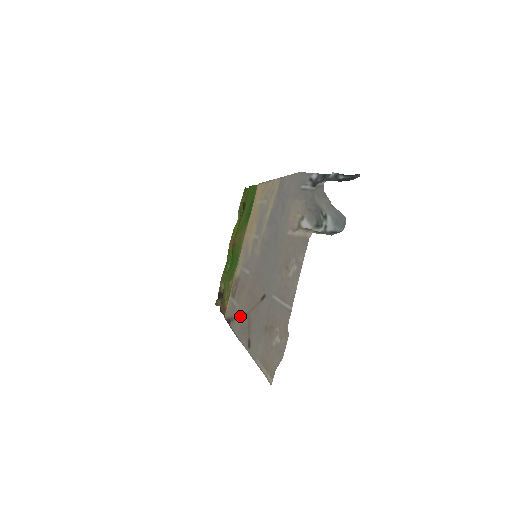
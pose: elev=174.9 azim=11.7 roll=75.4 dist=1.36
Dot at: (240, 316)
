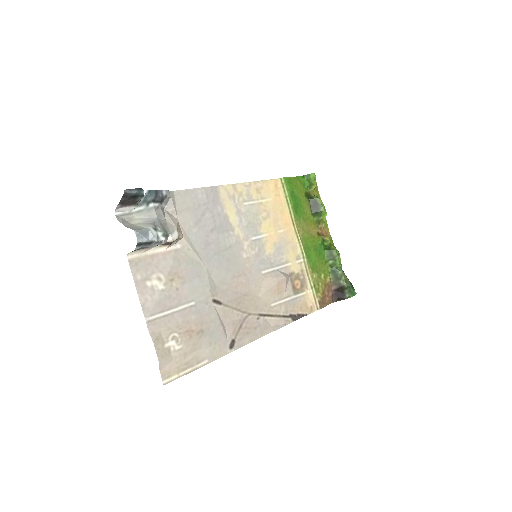
Dot at: (265, 315)
